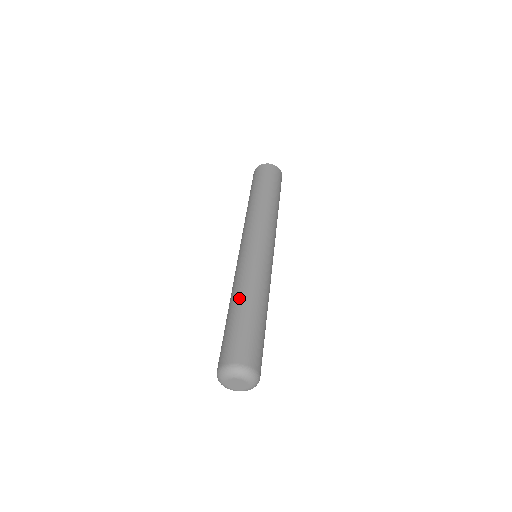
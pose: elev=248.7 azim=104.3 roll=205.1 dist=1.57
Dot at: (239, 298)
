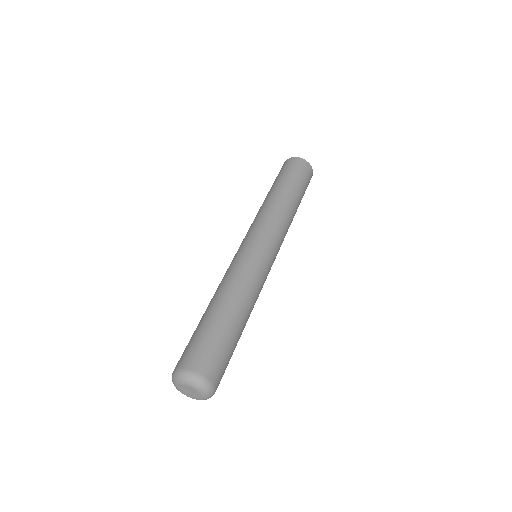
Dot at: (209, 304)
